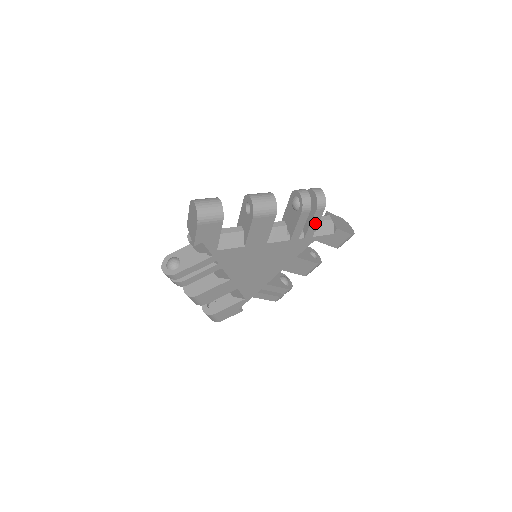
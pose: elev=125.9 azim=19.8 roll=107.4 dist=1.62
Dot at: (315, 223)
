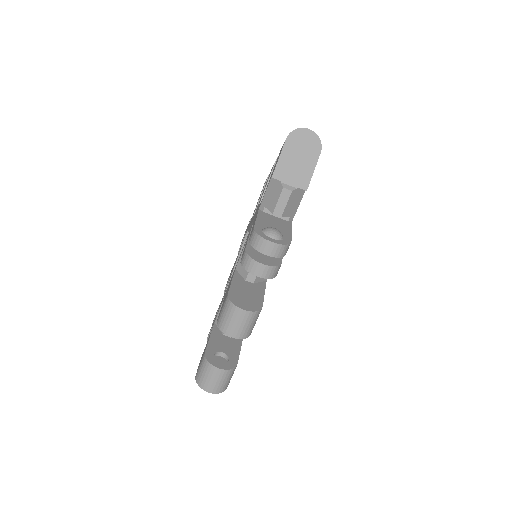
Dot at: occluded
